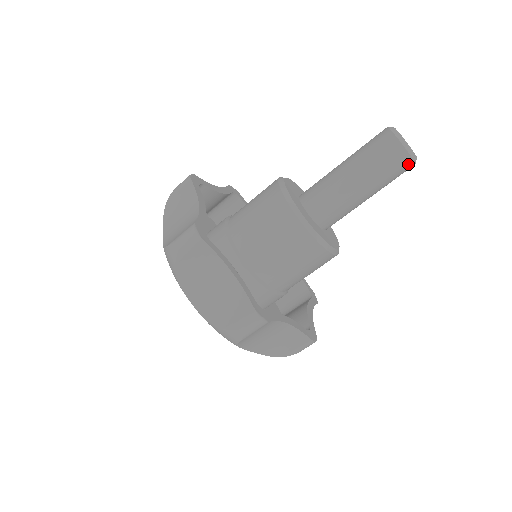
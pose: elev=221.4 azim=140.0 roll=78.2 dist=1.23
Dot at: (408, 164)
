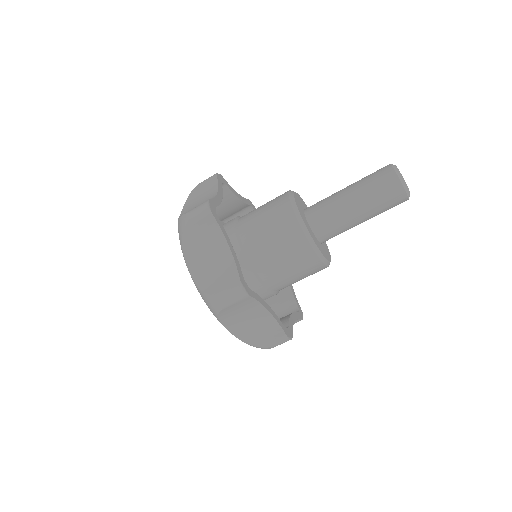
Dot at: (401, 196)
